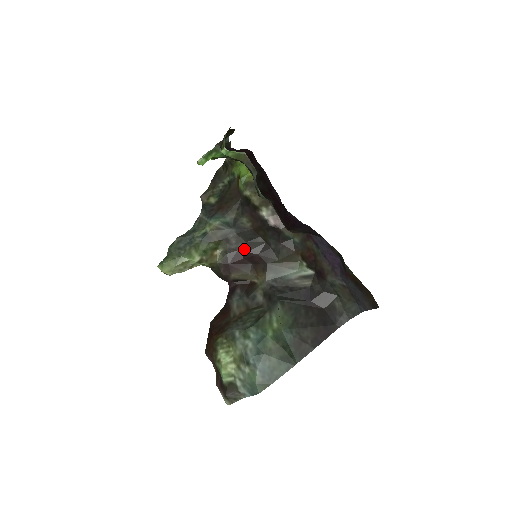
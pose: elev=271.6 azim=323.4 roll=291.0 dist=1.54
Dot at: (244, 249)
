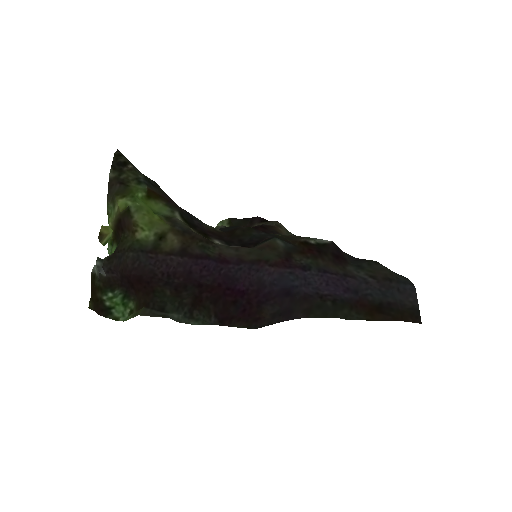
Dot at: occluded
